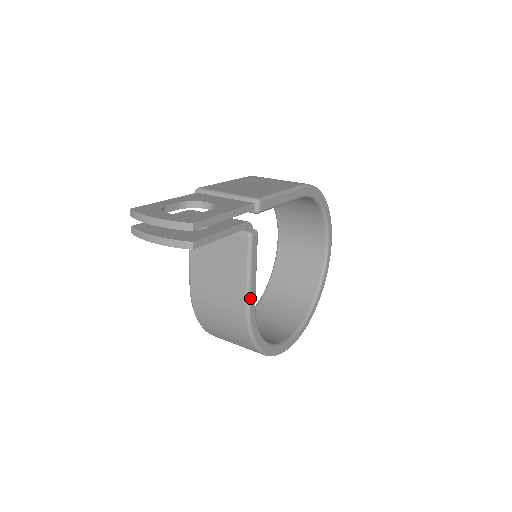
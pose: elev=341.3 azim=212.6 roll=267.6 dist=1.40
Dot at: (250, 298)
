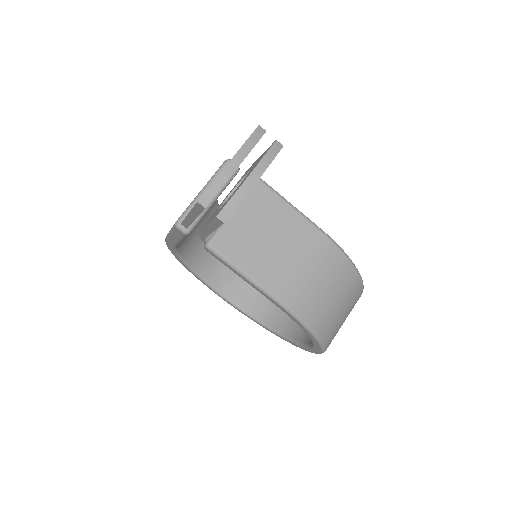
Dot at: (316, 225)
